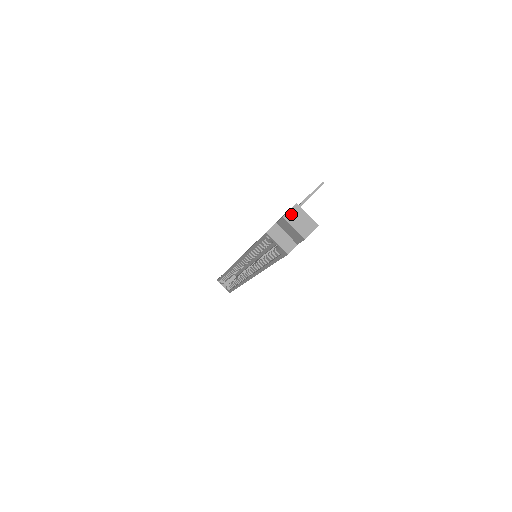
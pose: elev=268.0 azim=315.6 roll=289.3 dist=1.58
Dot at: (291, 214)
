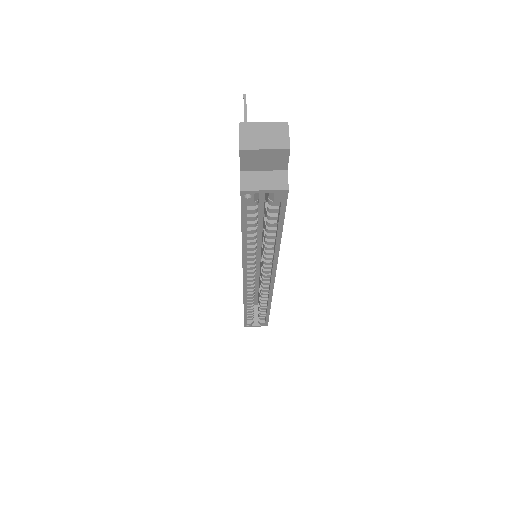
Dot at: (245, 139)
